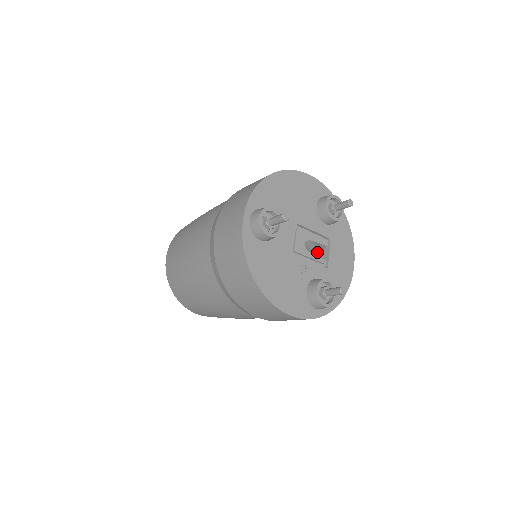
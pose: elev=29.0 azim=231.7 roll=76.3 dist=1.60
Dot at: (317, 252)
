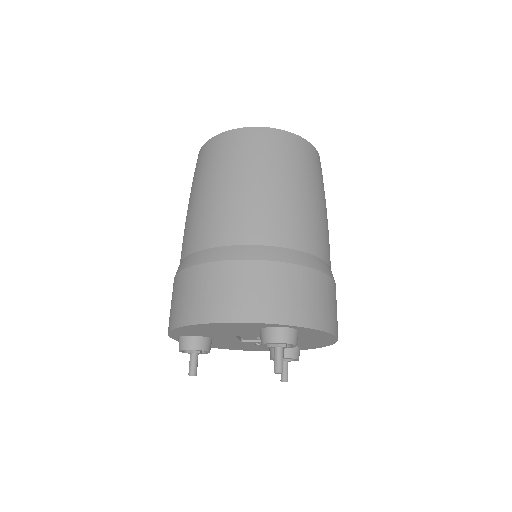
Dot at: occluded
